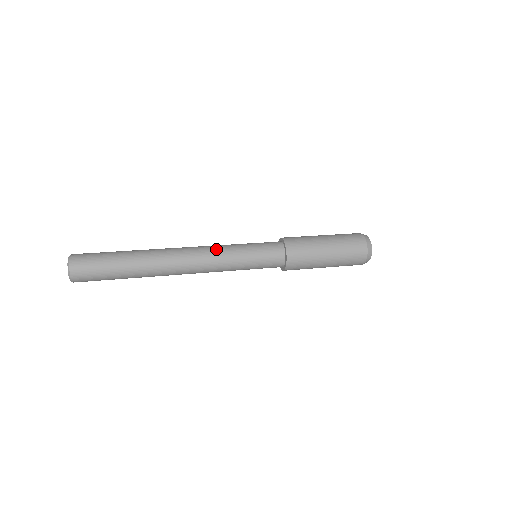
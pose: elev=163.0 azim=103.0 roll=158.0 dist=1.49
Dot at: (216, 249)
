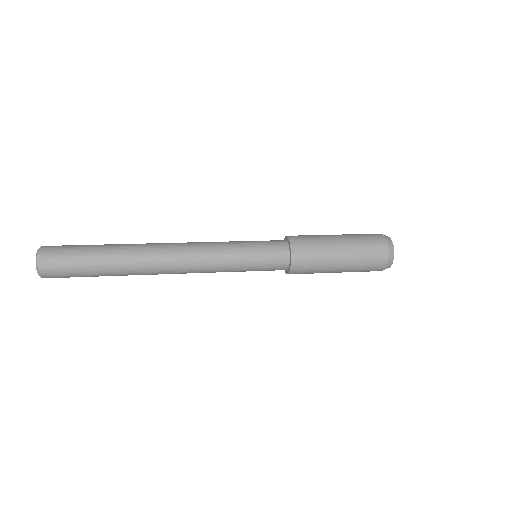
Dot at: (208, 243)
